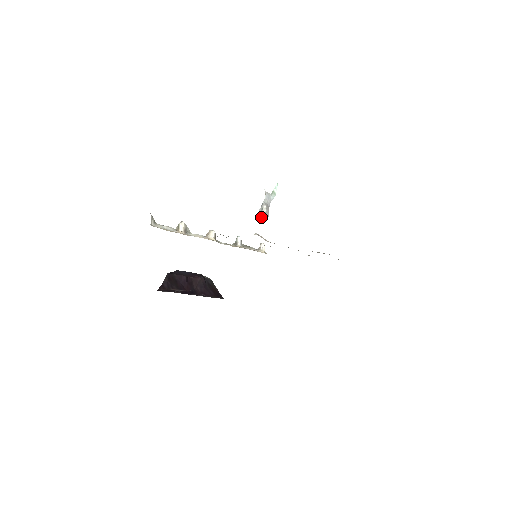
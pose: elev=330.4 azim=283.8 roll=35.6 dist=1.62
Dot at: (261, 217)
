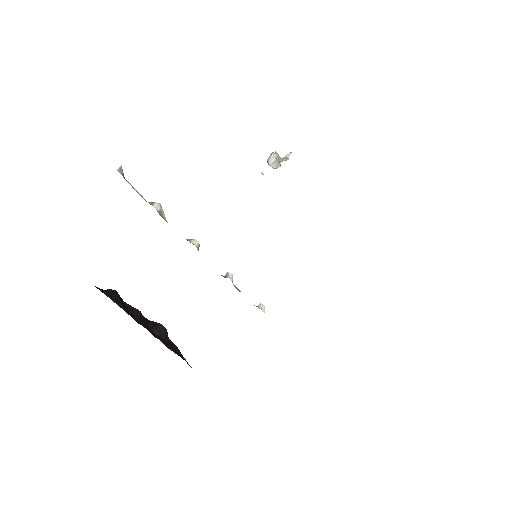
Dot at: (270, 162)
